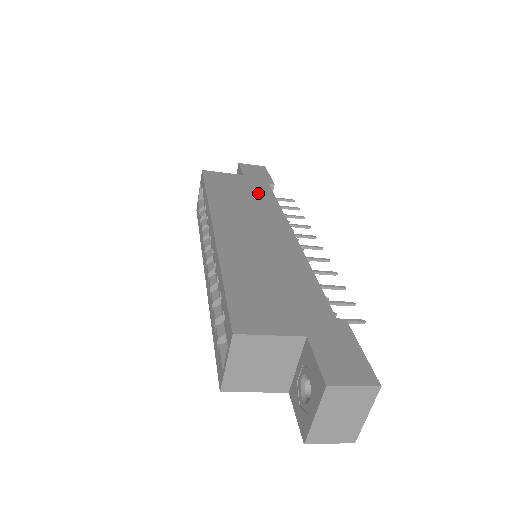
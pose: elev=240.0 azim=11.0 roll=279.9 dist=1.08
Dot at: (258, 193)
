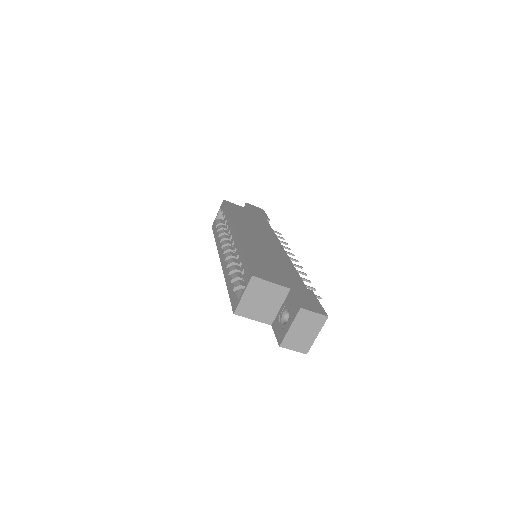
Dot at: (260, 221)
